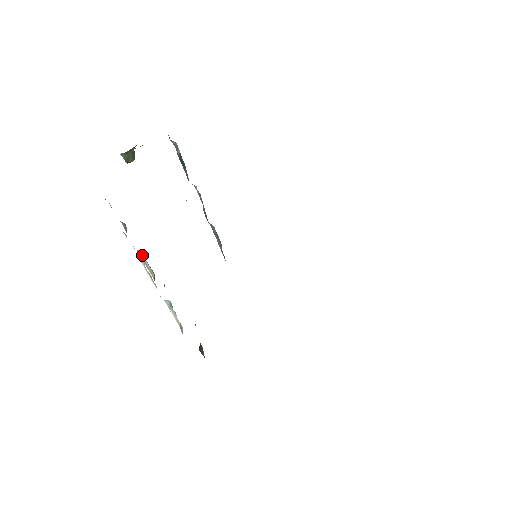
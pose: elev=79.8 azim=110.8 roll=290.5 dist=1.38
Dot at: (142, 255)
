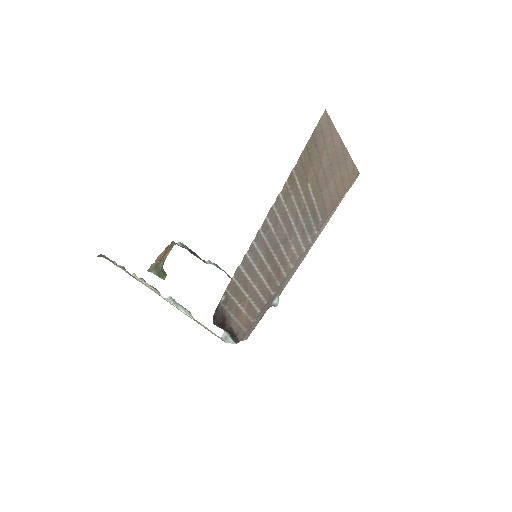
Dot at: occluded
